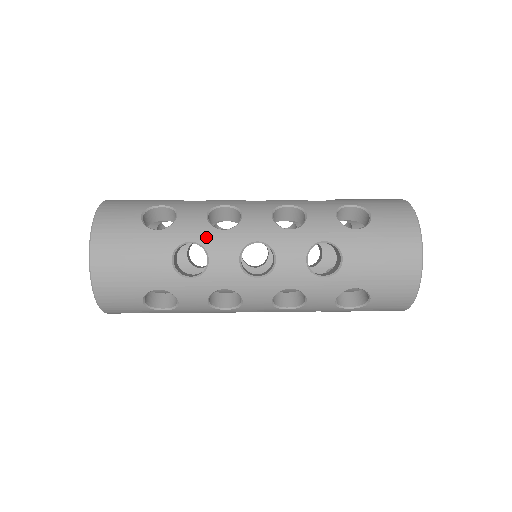
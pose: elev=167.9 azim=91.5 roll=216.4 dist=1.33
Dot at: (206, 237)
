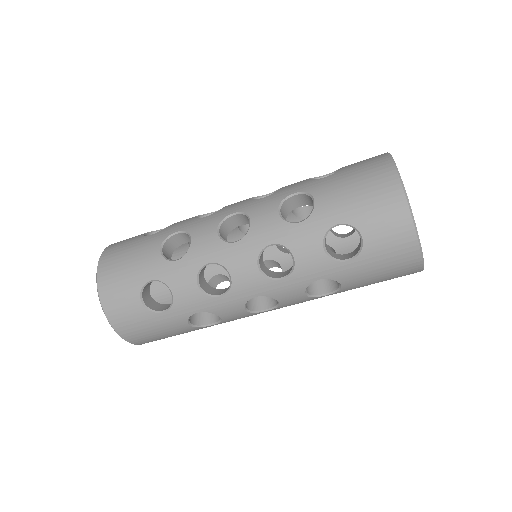
Dot at: (190, 225)
